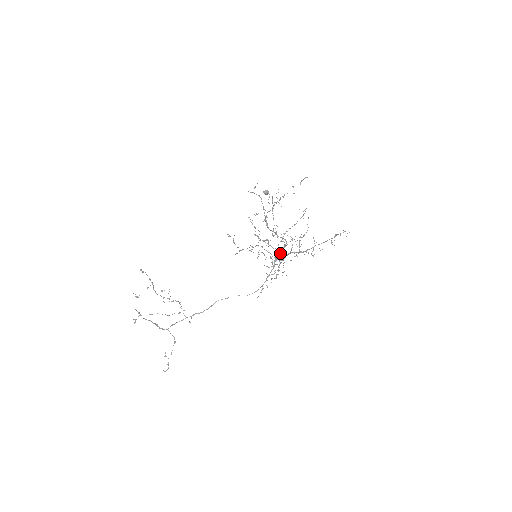
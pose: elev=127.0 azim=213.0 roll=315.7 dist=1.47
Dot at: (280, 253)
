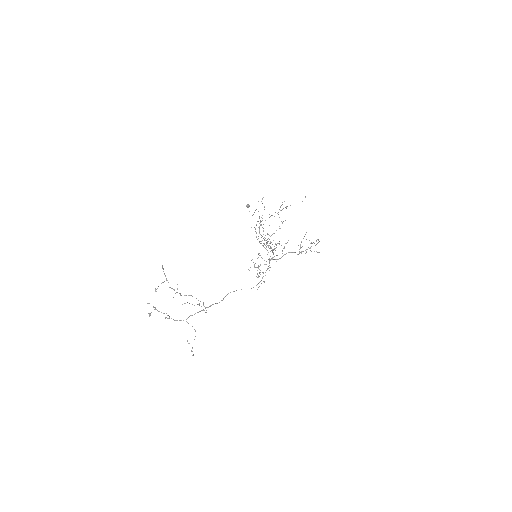
Dot at: (273, 254)
